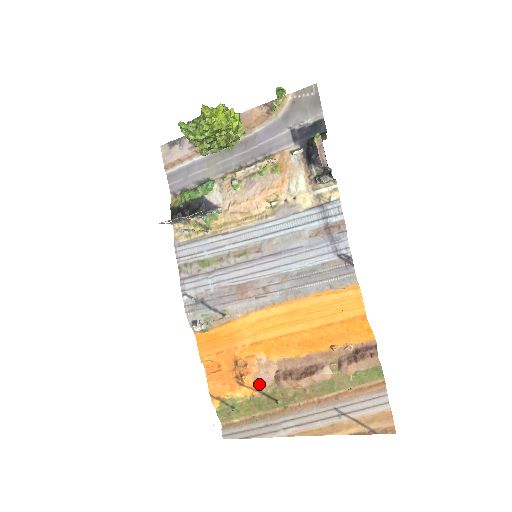
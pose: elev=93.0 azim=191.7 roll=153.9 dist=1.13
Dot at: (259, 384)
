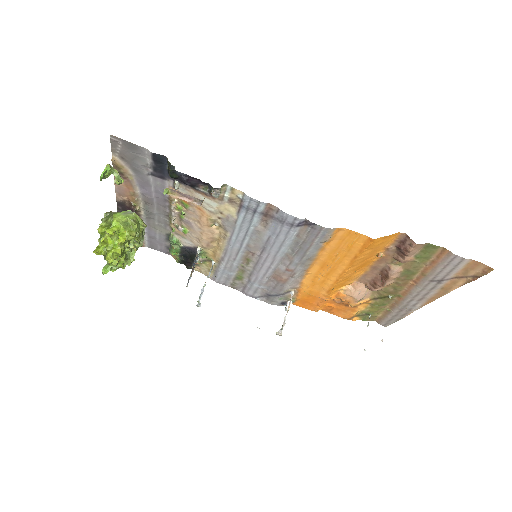
Dot at: (364, 299)
